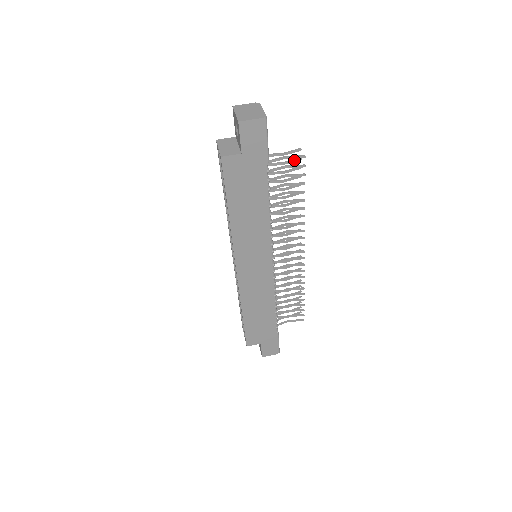
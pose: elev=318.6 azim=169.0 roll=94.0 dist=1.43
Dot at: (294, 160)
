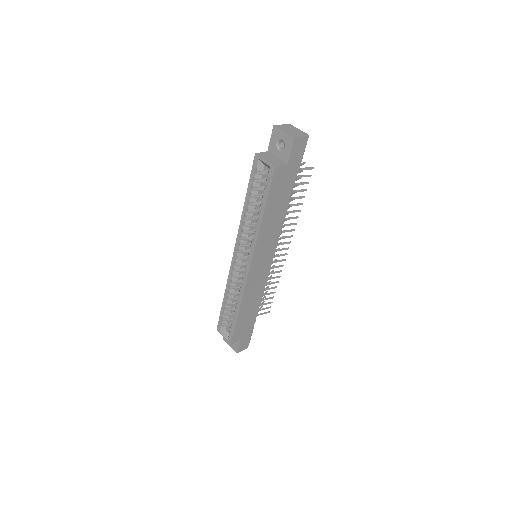
Dot at: (300, 171)
